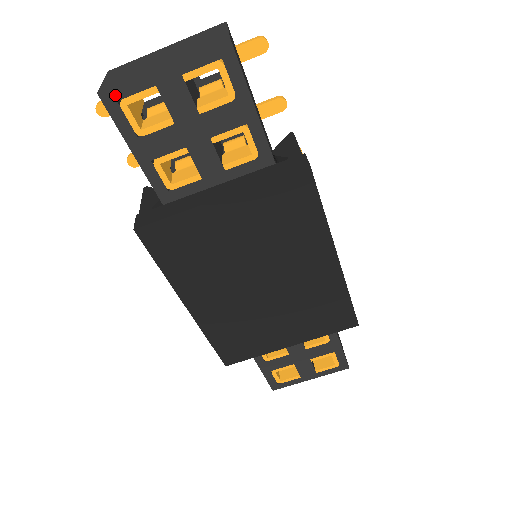
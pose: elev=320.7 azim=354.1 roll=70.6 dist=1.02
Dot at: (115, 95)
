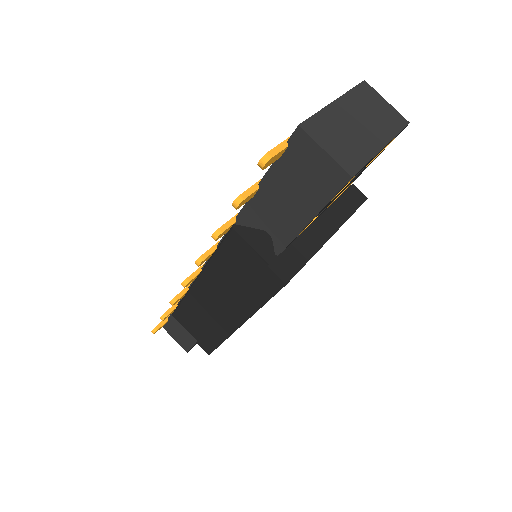
Dot at: (355, 175)
